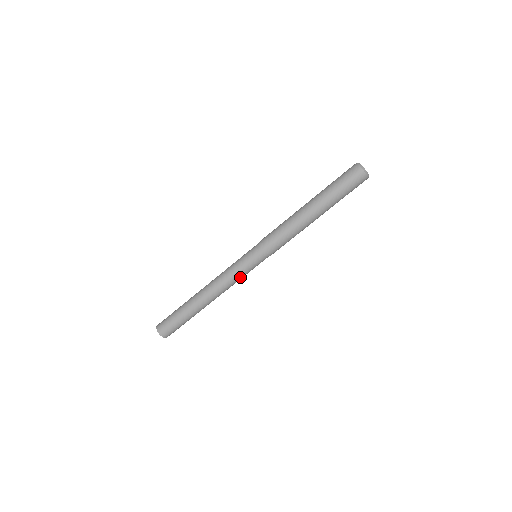
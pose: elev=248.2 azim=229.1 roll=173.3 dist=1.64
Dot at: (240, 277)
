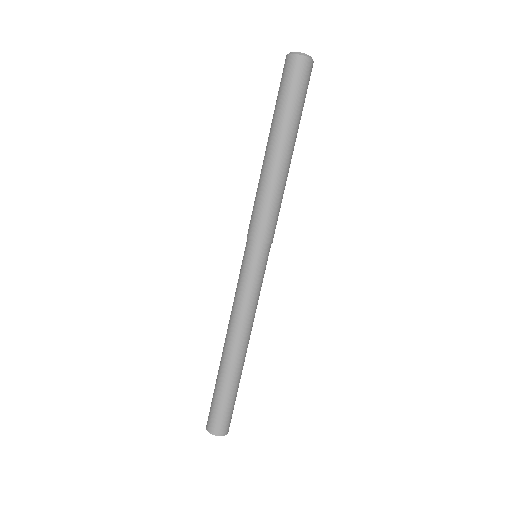
Dot at: (259, 294)
